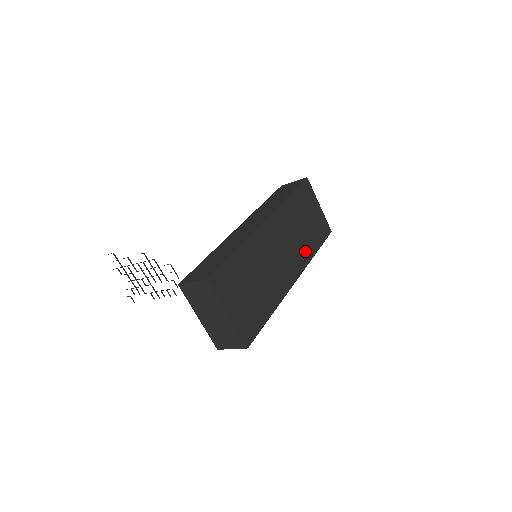
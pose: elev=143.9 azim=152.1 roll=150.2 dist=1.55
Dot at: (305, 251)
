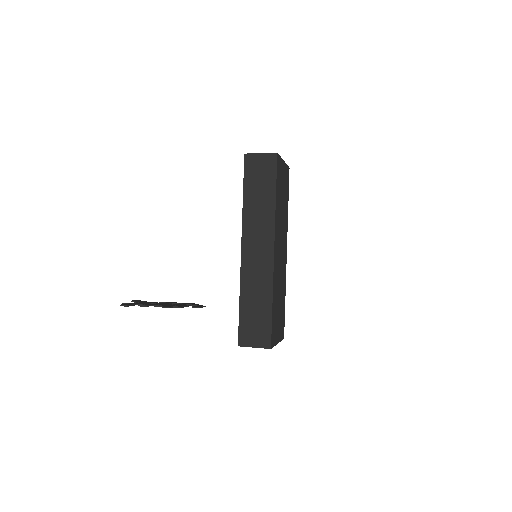
Dot at: (285, 221)
